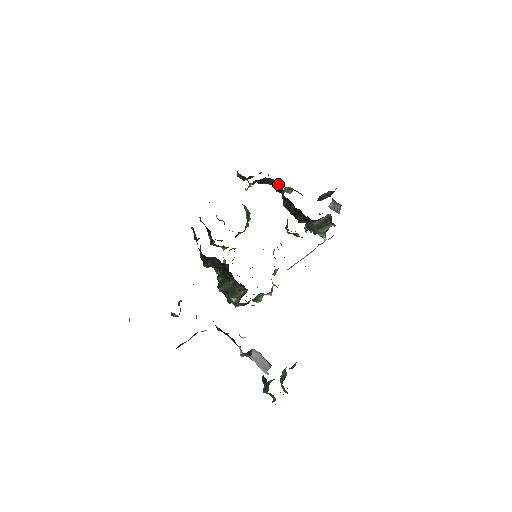
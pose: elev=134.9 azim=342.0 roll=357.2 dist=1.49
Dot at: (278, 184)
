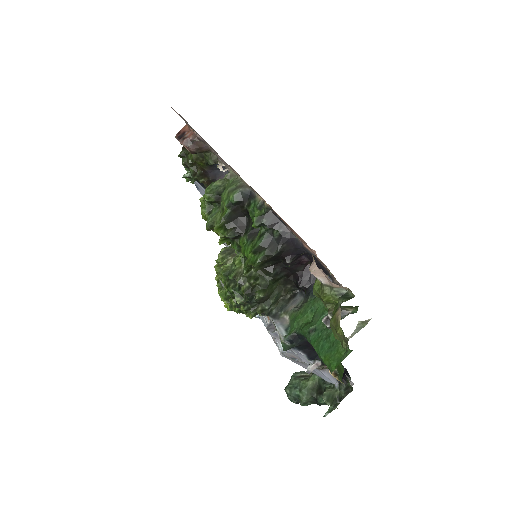
Dot at: (223, 173)
